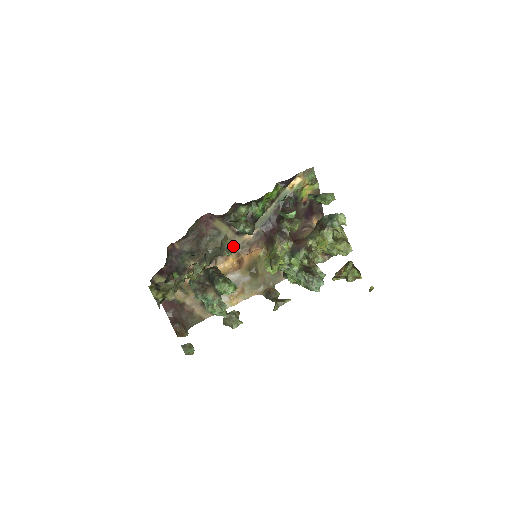
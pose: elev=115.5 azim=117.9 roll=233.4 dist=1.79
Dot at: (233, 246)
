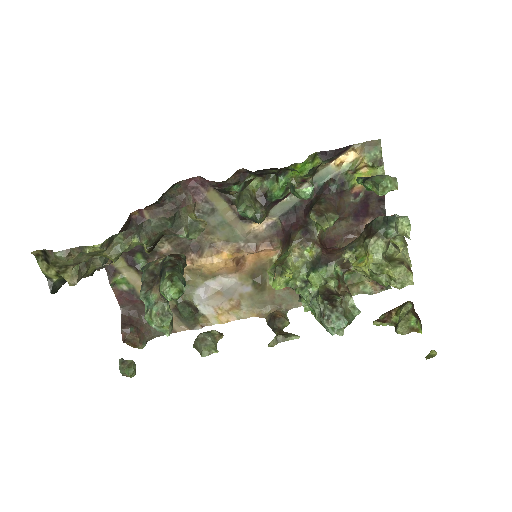
Dot at: (200, 224)
